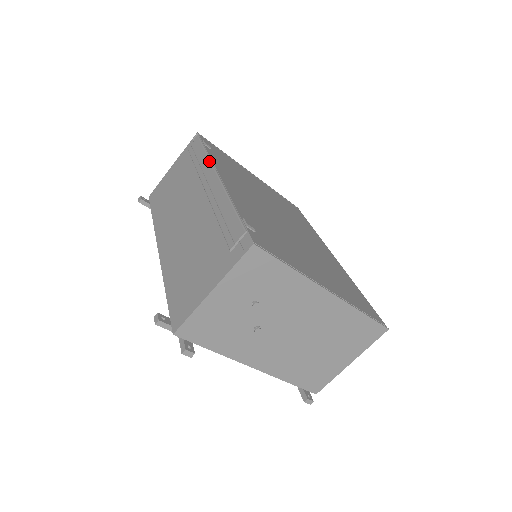
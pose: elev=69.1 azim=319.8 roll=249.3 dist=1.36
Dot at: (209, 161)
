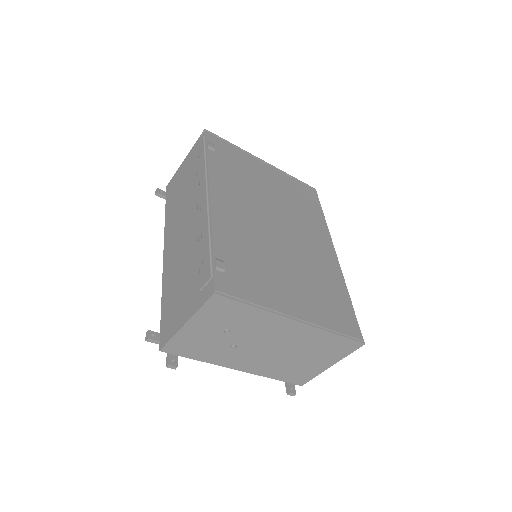
Dot at: (205, 174)
